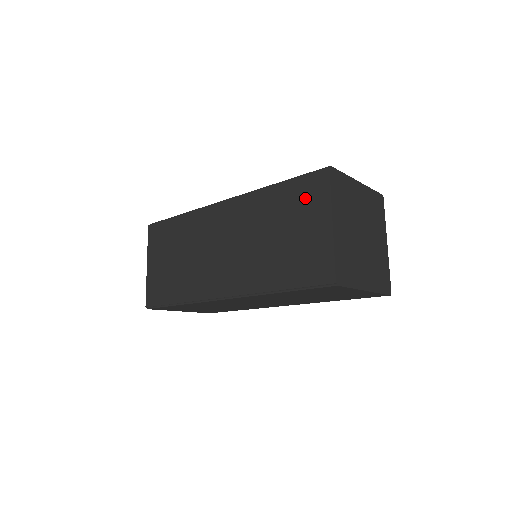
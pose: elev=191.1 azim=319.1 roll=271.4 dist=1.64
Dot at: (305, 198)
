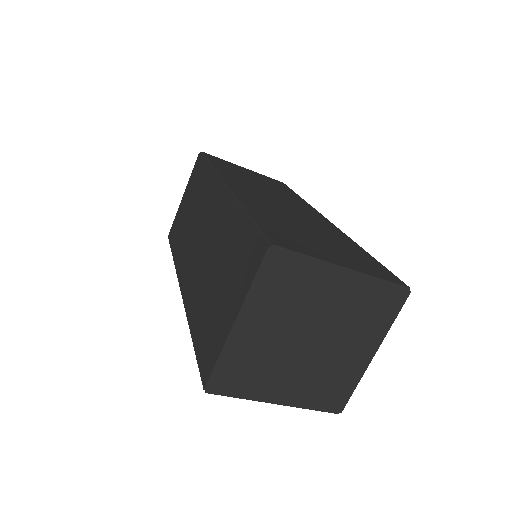
Dot at: (242, 261)
